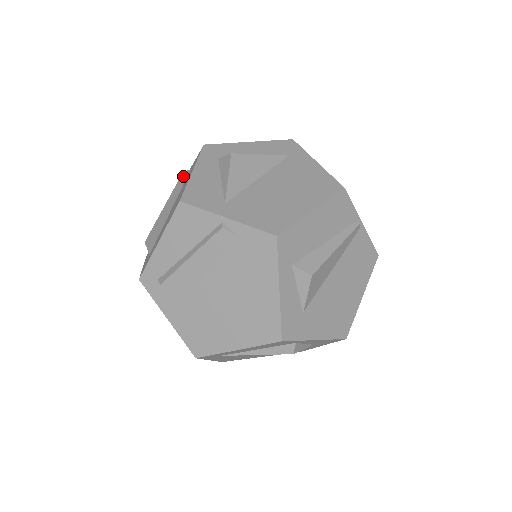
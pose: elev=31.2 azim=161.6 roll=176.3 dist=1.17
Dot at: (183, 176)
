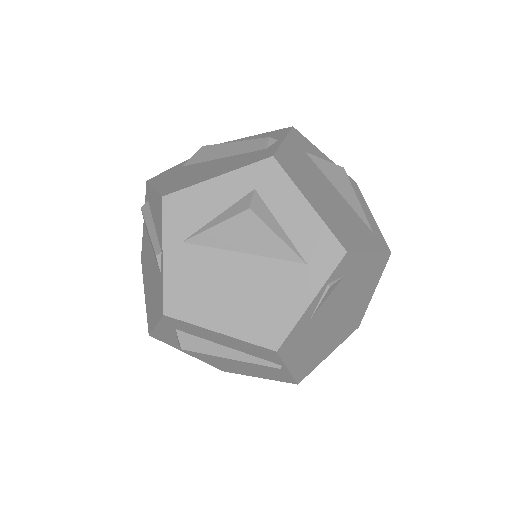
Dot at: (262, 142)
